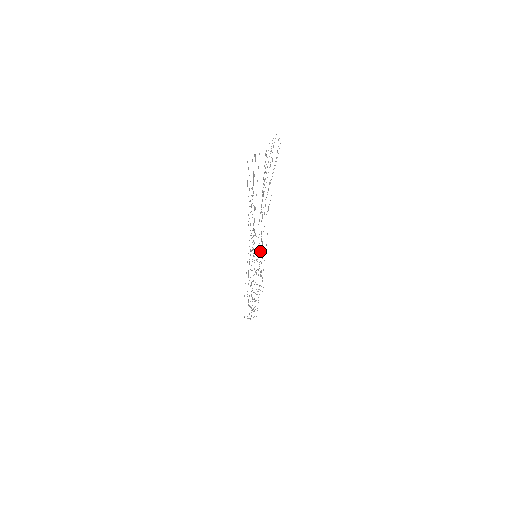
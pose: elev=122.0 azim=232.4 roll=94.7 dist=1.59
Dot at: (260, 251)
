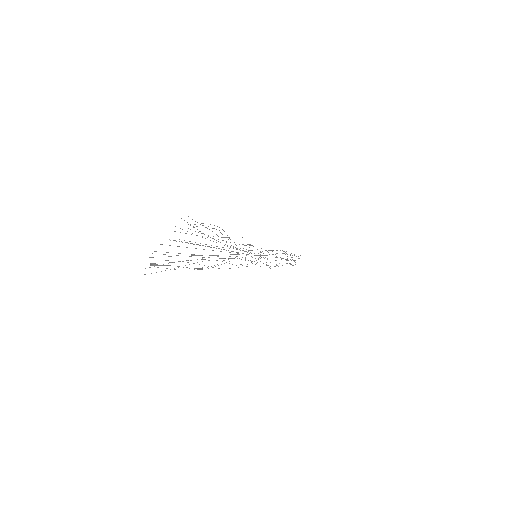
Dot at: occluded
